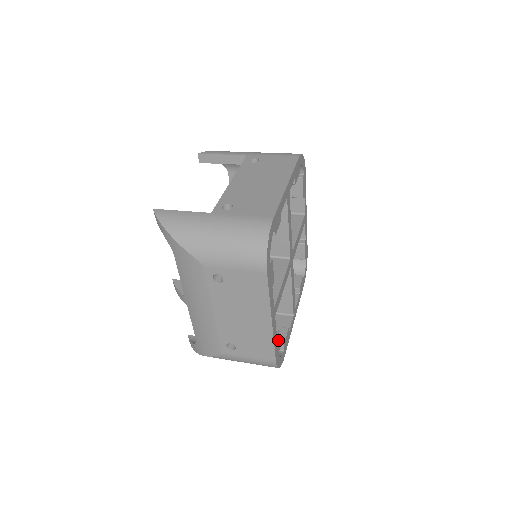
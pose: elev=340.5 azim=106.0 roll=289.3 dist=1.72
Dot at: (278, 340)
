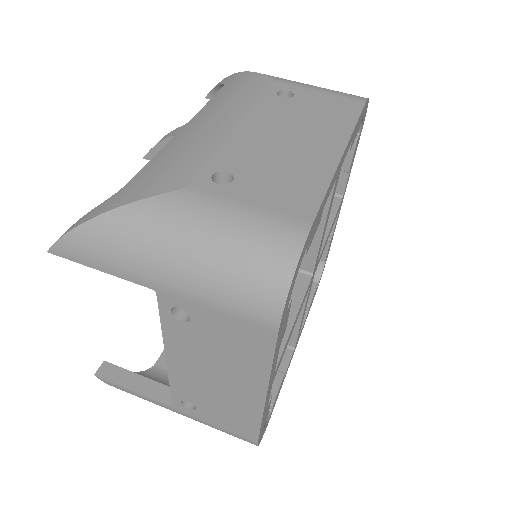
Dot at: (312, 299)
